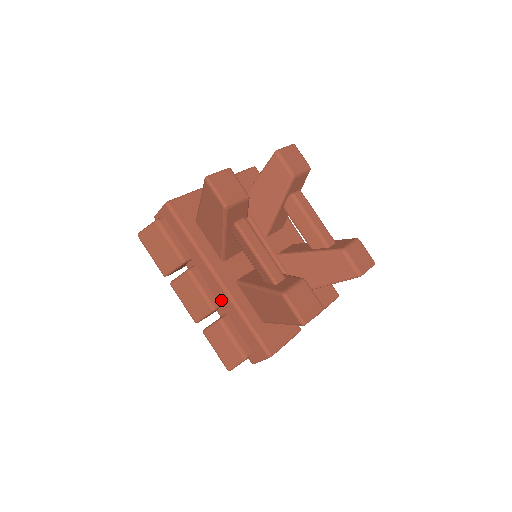
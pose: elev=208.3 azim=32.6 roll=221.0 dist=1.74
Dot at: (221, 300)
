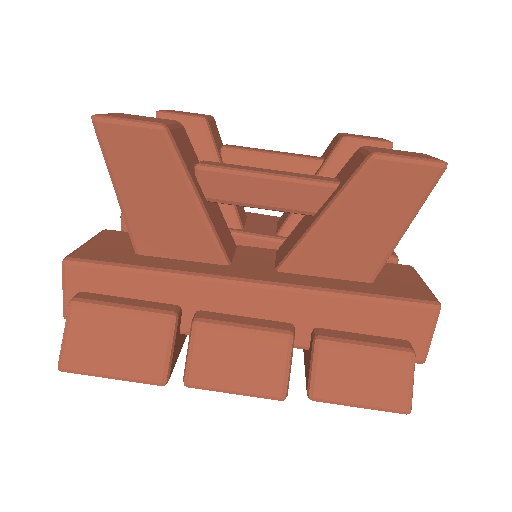
Dot at: (285, 314)
